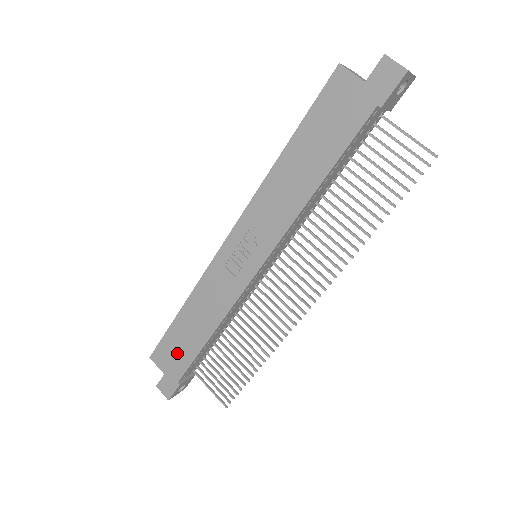
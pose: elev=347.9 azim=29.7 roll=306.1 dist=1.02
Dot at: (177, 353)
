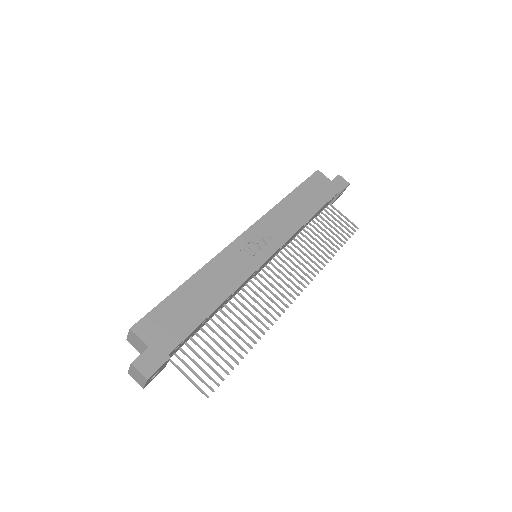
Dot at: (174, 322)
